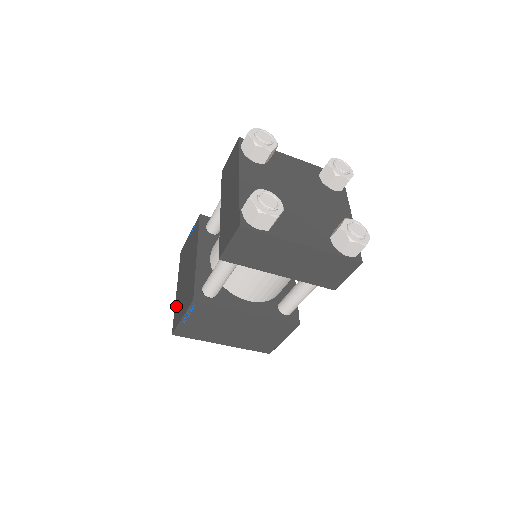
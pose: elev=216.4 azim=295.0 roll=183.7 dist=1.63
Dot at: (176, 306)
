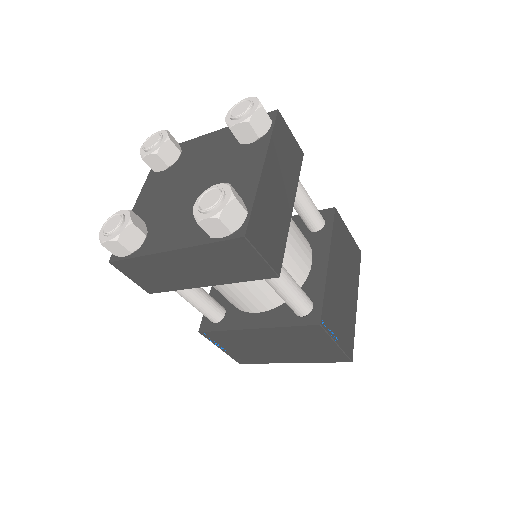
Dot at: occluded
